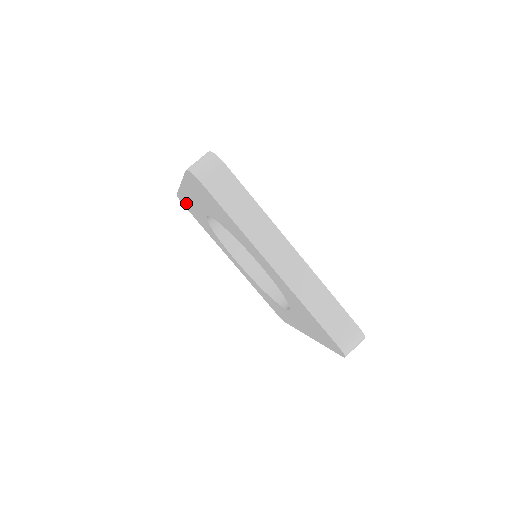
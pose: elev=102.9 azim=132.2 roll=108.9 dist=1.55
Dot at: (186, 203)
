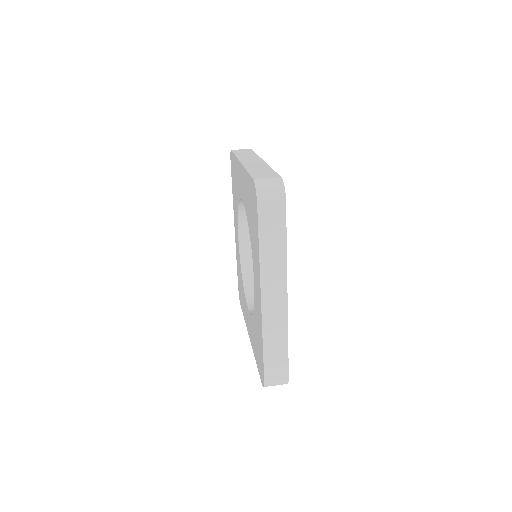
Dot at: occluded
